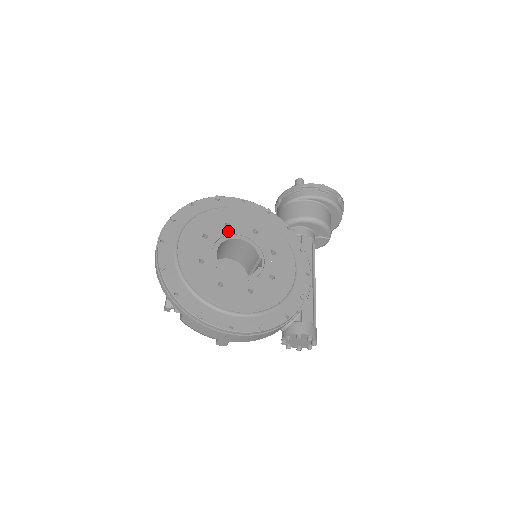
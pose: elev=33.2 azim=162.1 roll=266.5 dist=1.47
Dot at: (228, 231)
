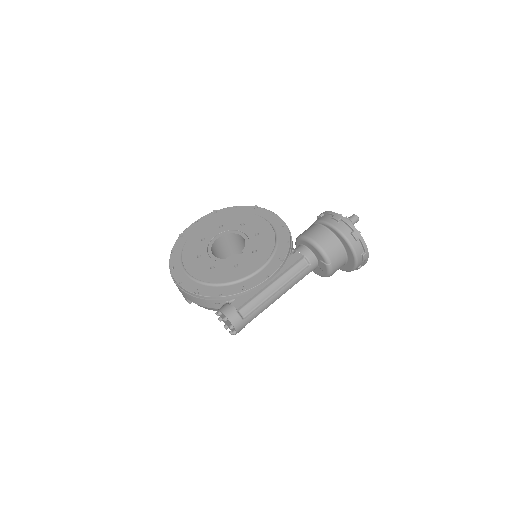
Dot at: (238, 228)
